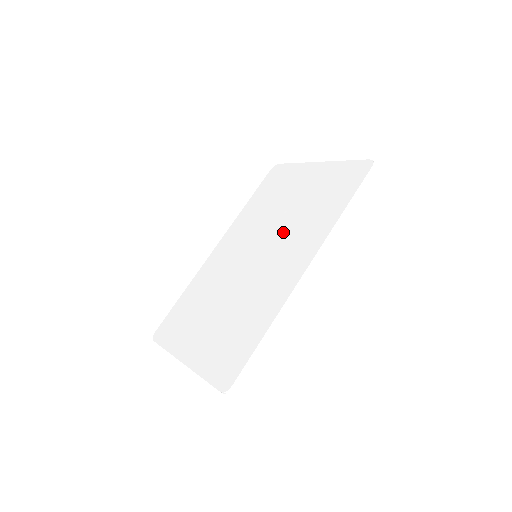
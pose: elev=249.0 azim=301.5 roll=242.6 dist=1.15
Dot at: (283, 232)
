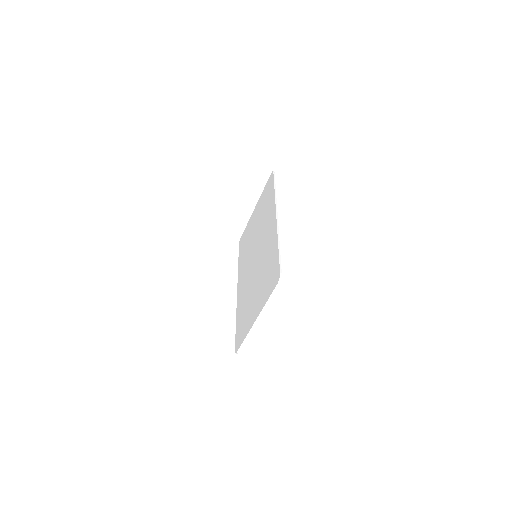
Dot at: (259, 233)
